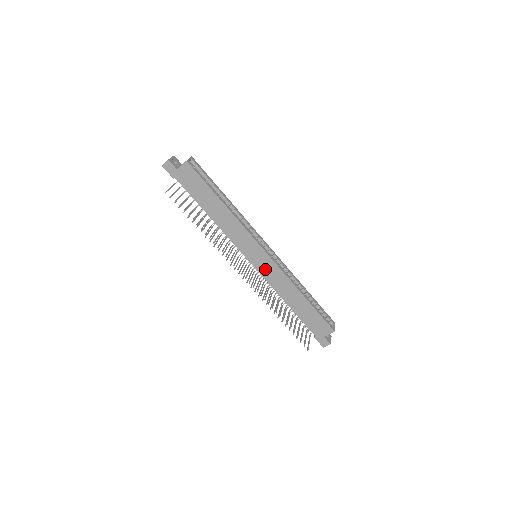
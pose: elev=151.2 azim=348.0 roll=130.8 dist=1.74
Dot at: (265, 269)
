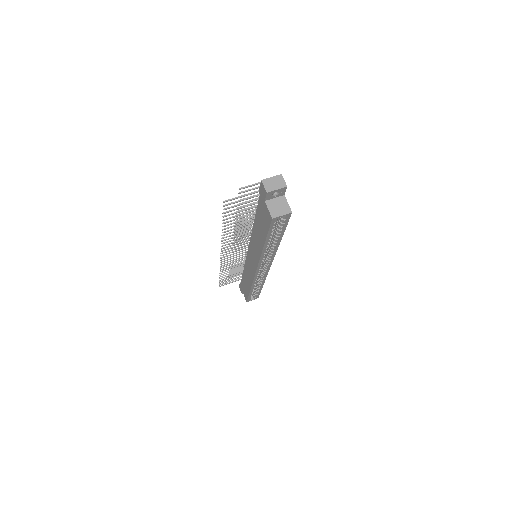
Dot at: (249, 264)
